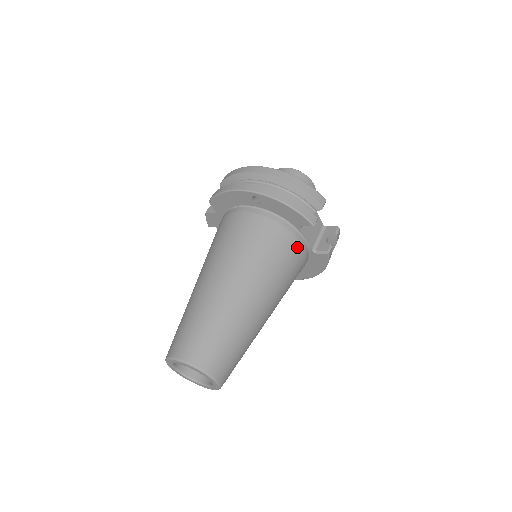
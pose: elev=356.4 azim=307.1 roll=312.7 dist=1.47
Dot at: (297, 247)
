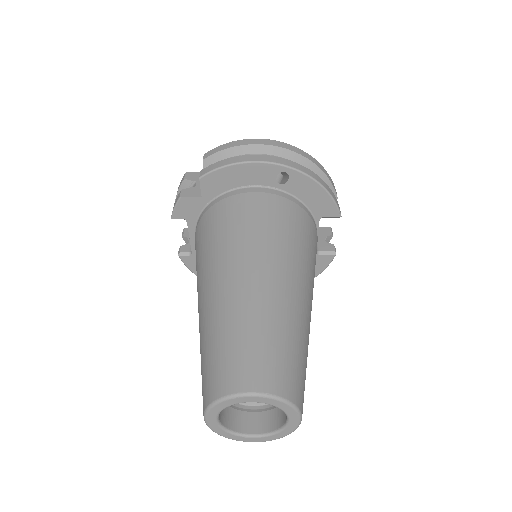
Dot at: occluded
